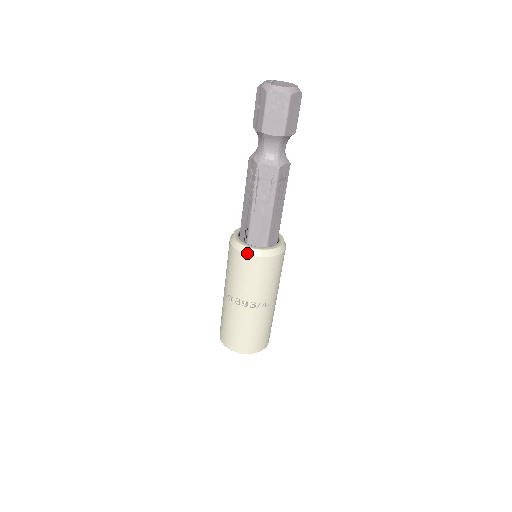
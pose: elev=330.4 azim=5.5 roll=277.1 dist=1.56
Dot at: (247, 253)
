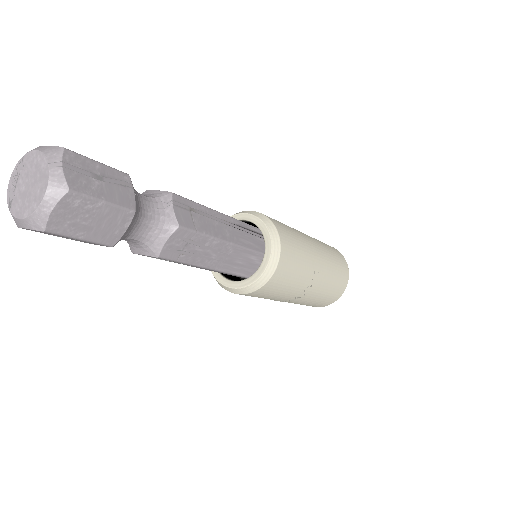
Dot at: (225, 289)
